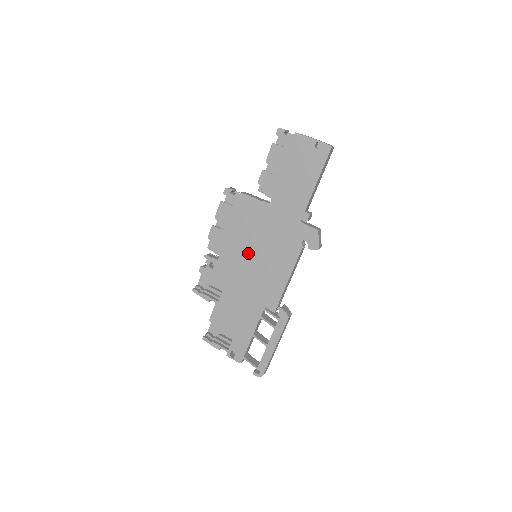
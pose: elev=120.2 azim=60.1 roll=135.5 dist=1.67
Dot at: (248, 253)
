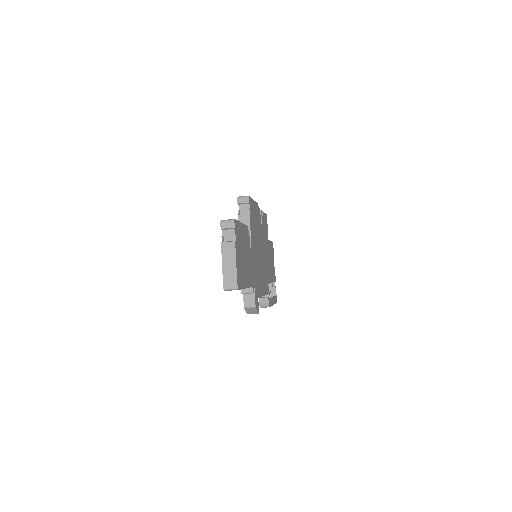
Dot at: occluded
